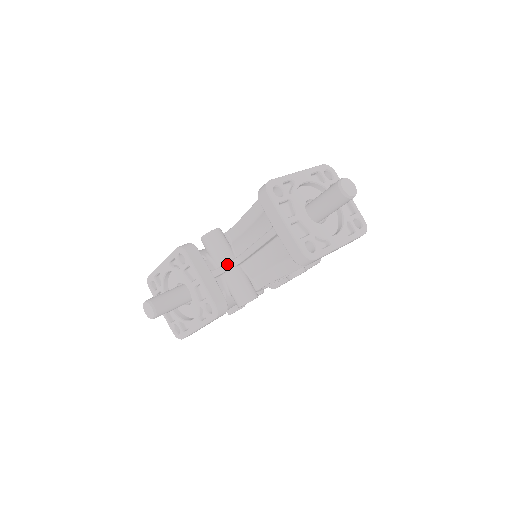
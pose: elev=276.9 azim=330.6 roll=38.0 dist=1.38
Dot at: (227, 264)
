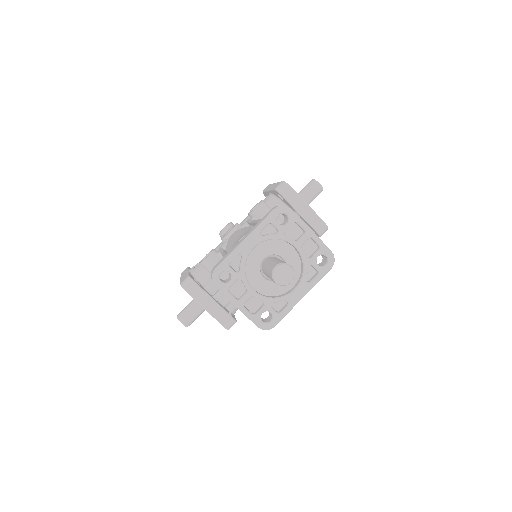
Dot at: occluded
